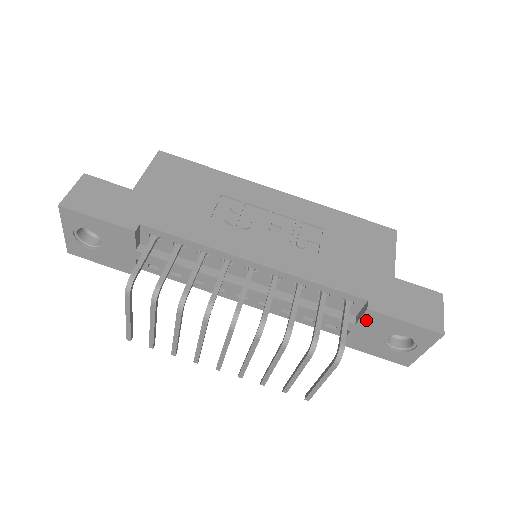
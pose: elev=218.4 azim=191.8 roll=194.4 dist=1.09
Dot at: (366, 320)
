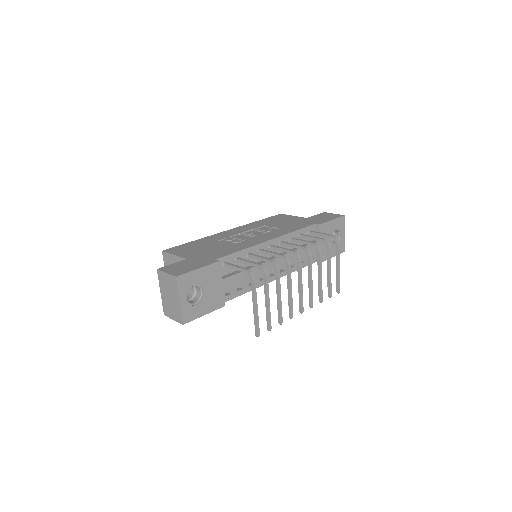
Dot at: occluded
